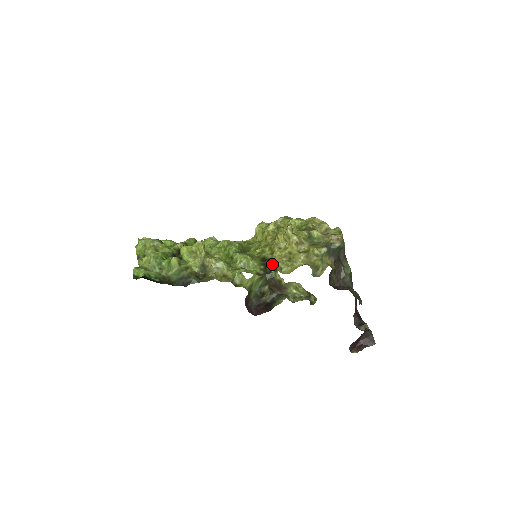
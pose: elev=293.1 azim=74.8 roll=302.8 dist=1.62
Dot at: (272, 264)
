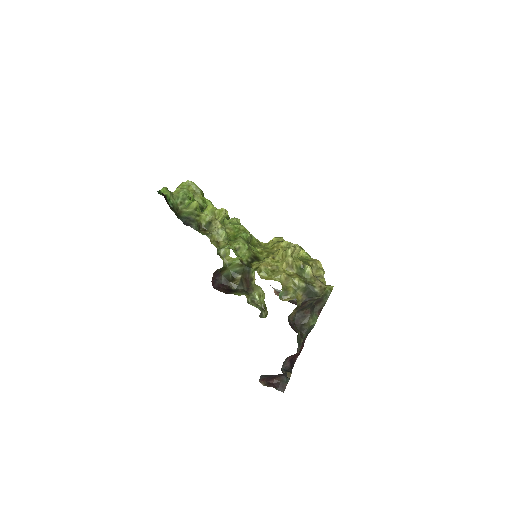
Dot at: (258, 263)
